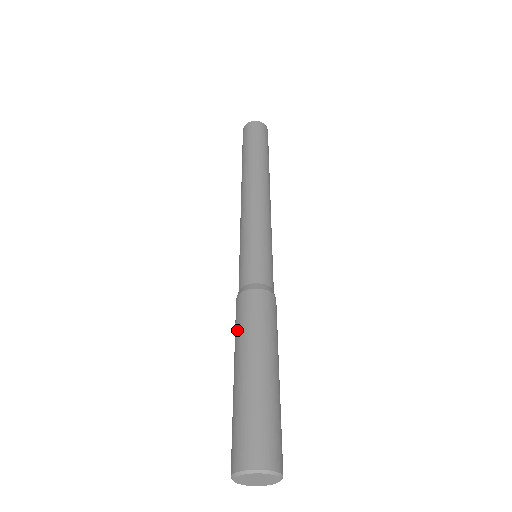
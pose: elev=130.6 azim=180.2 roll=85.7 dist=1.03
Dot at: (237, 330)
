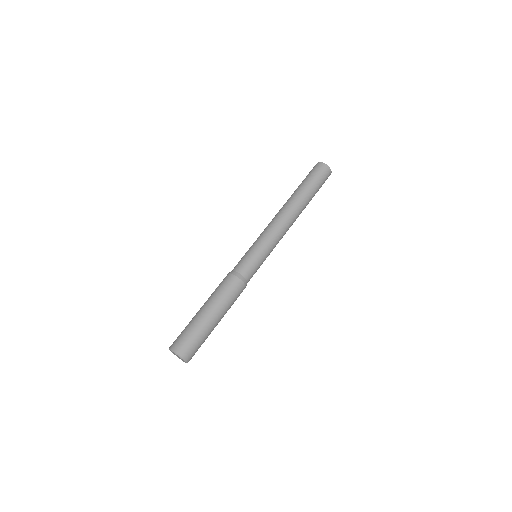
Dot at: (216, 291)
